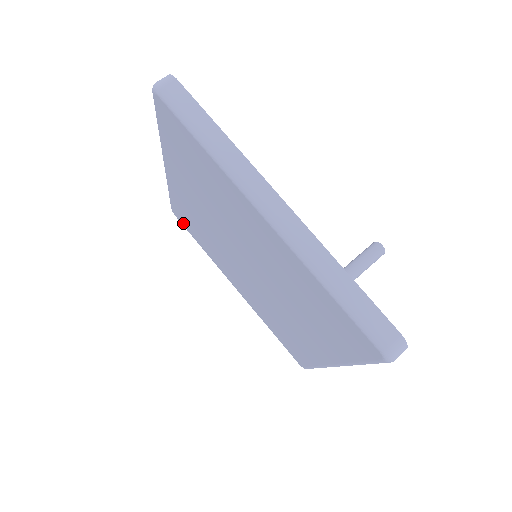
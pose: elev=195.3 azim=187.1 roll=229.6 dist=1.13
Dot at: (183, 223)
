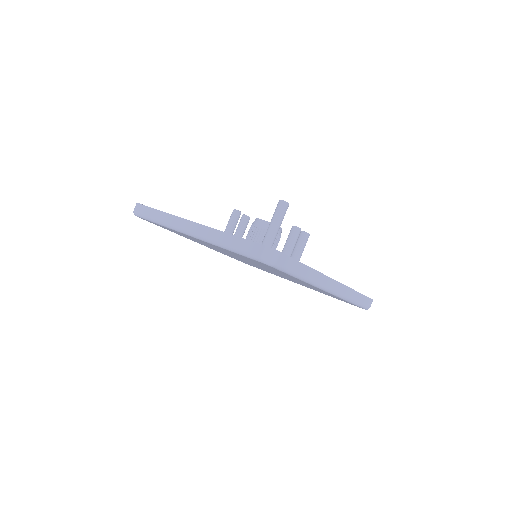
Dot at: occluded
